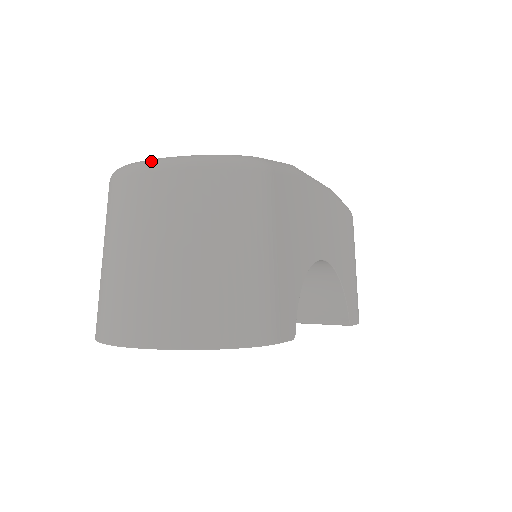
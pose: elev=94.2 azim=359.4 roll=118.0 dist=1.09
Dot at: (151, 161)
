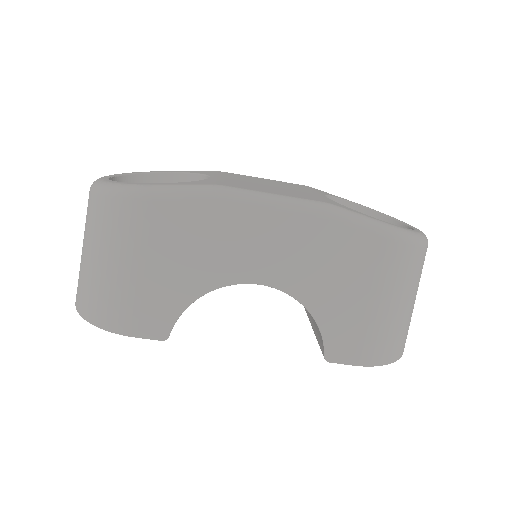
Dot at: occluded
